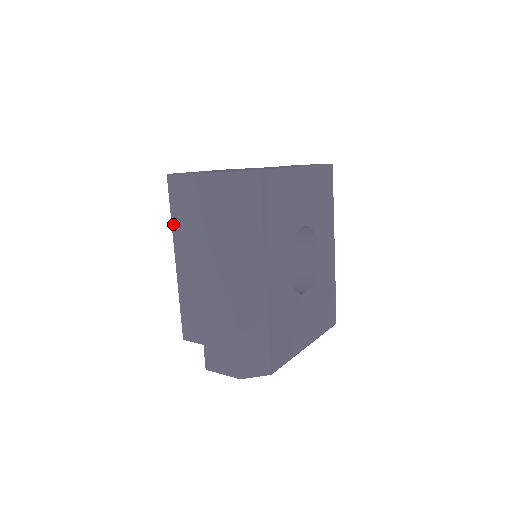
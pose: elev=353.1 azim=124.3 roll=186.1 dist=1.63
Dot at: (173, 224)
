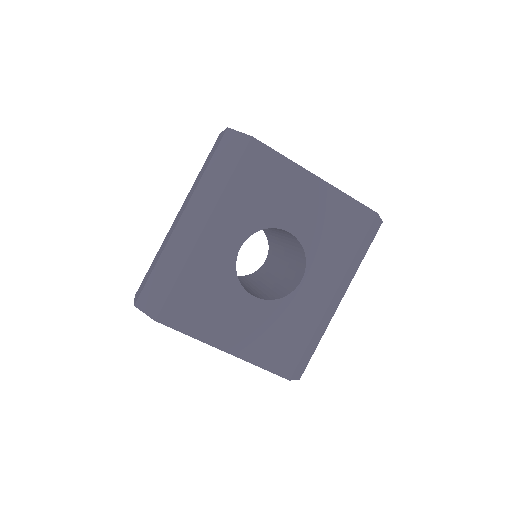
Dot at: occluded
